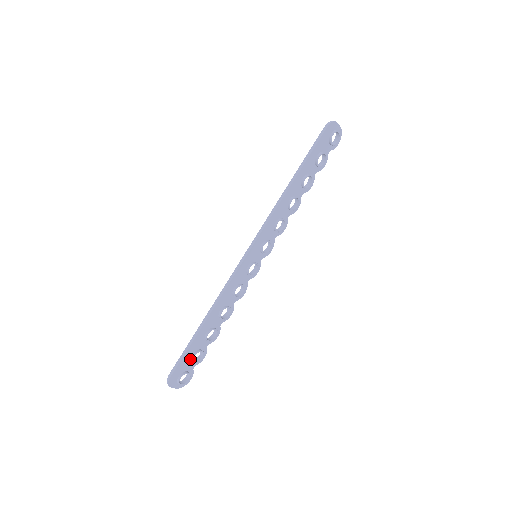
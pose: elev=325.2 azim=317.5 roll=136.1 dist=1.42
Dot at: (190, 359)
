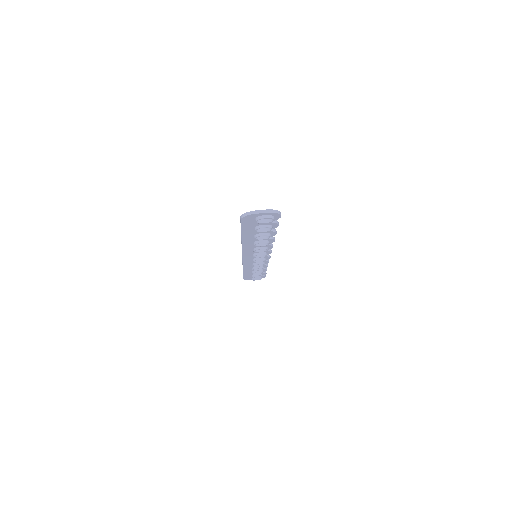
Dot at: occluded
